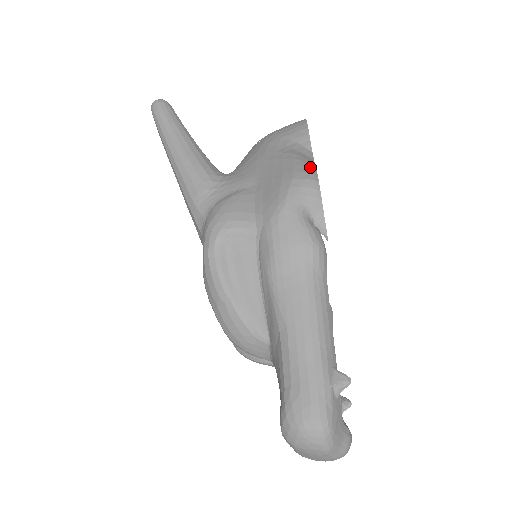
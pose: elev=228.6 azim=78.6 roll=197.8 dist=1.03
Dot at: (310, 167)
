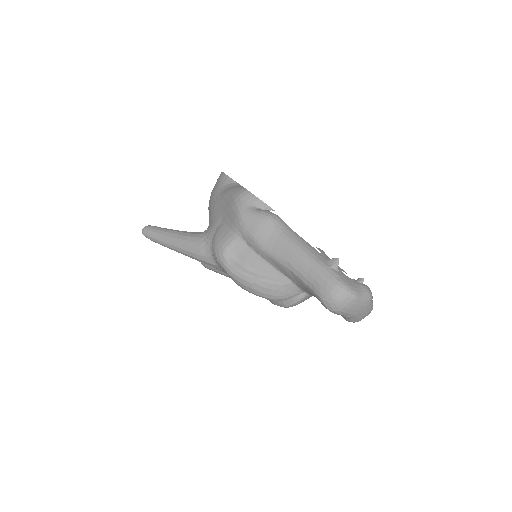
Dot at: (239, 188)
